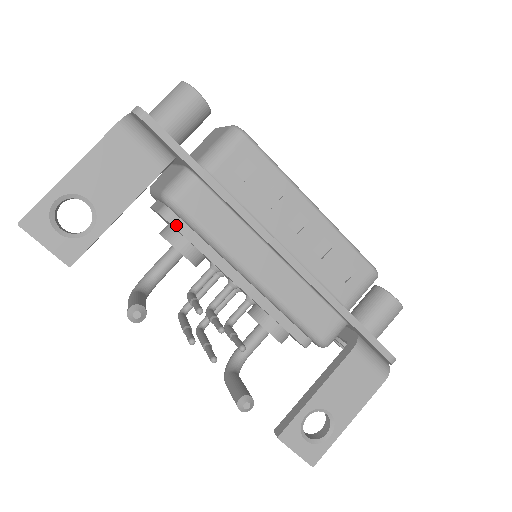
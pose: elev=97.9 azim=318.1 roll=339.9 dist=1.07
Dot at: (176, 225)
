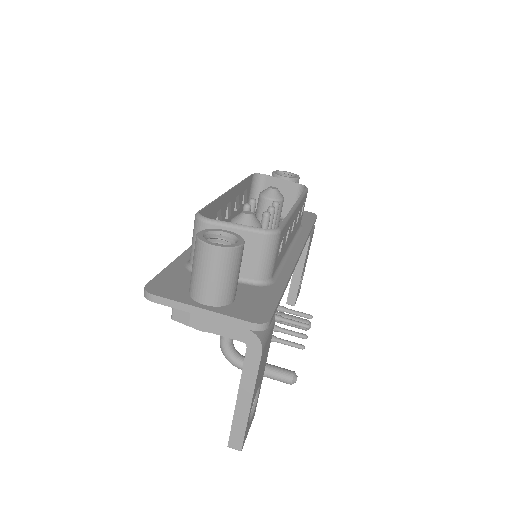
Dot at: occluded
